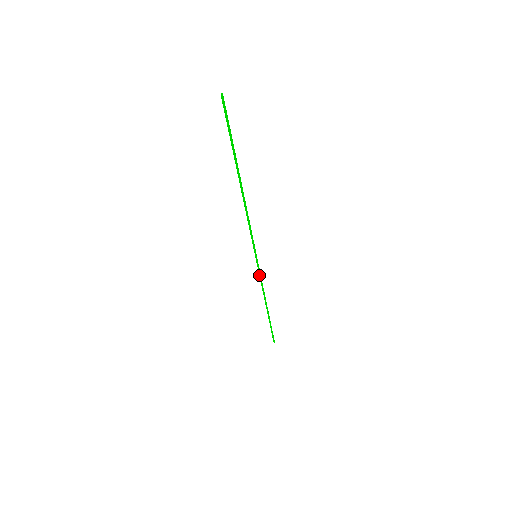
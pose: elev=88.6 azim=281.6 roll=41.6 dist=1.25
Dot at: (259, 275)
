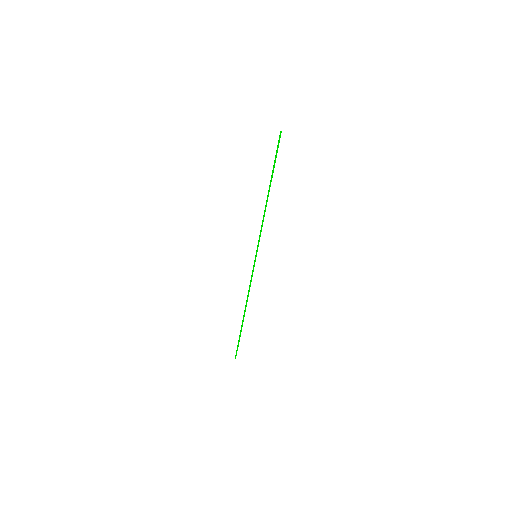
Dot at: (252, 275)
